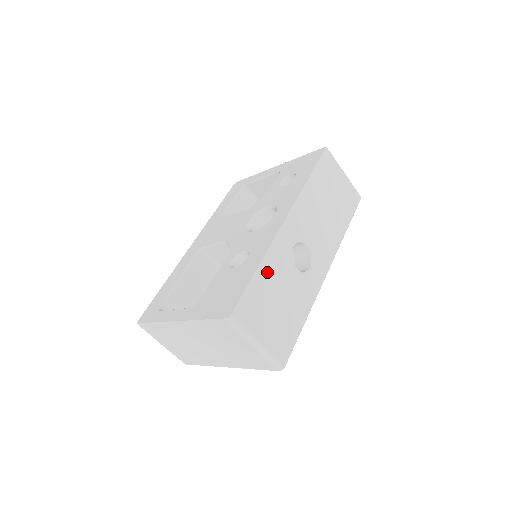
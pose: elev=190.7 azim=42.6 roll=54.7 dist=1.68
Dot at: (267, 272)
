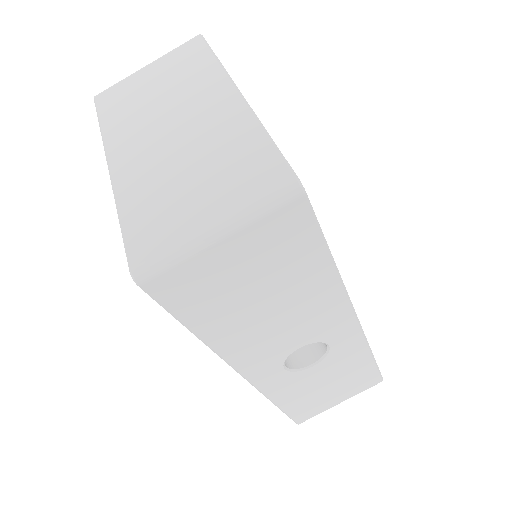
Dot at: (288, 399)
